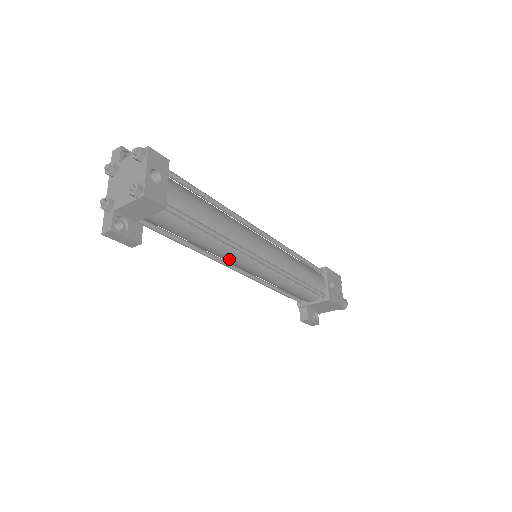
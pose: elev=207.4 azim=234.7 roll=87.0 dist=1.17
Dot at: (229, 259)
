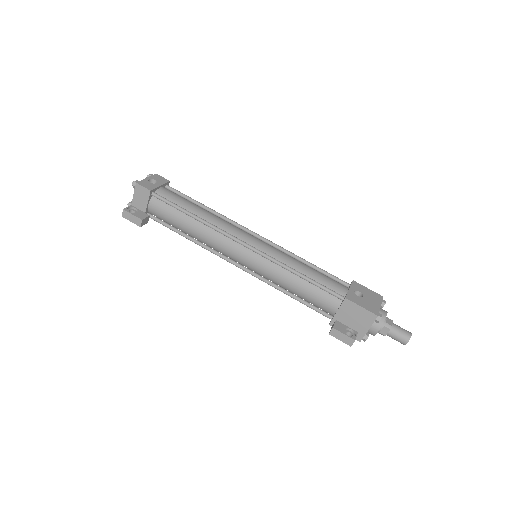
Dot at: (219, 246)
